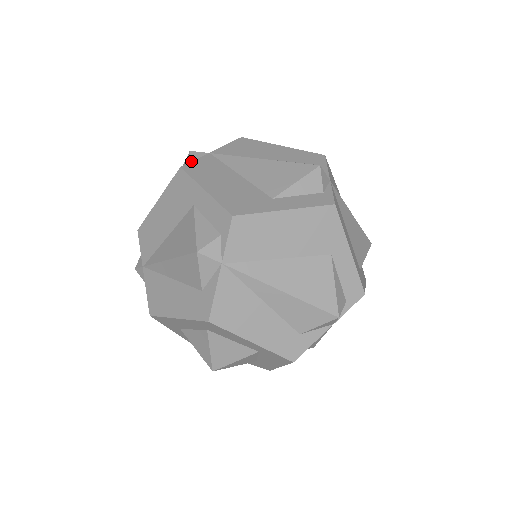
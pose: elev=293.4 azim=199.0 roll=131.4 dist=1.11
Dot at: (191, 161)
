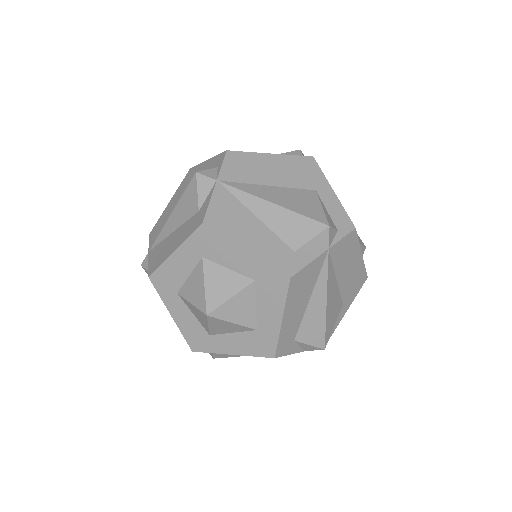
Dot at: occluded
